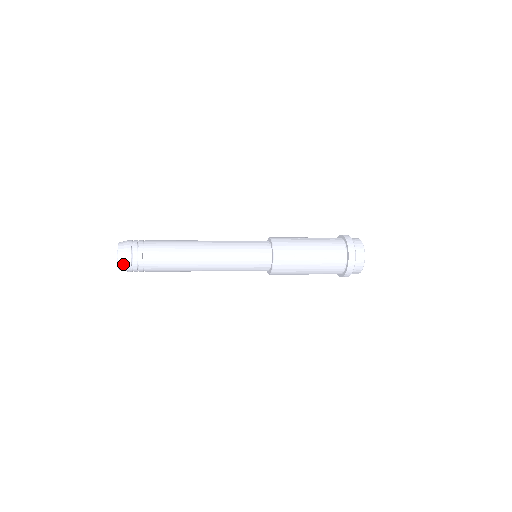
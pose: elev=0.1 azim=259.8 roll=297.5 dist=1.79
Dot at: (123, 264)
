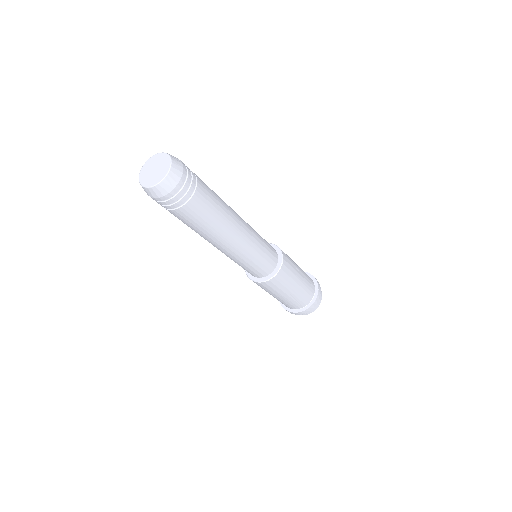
Dot at: (176, 175)
